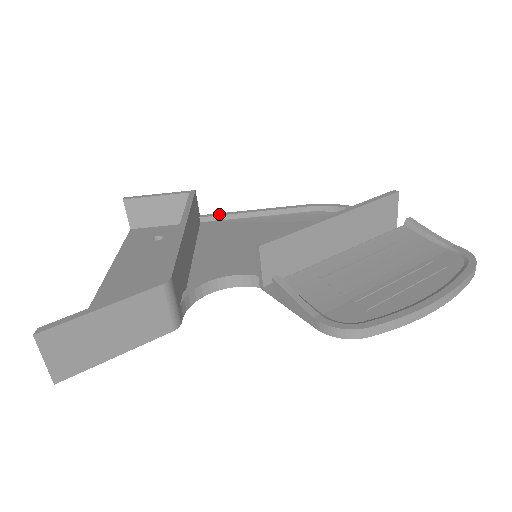
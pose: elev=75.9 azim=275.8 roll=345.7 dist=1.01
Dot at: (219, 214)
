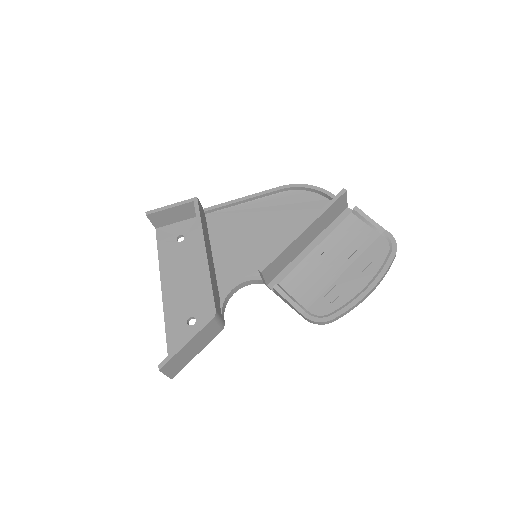
Dot at: (217, 206)
